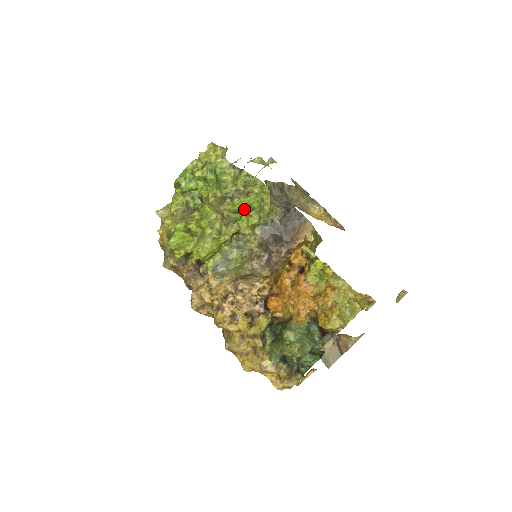
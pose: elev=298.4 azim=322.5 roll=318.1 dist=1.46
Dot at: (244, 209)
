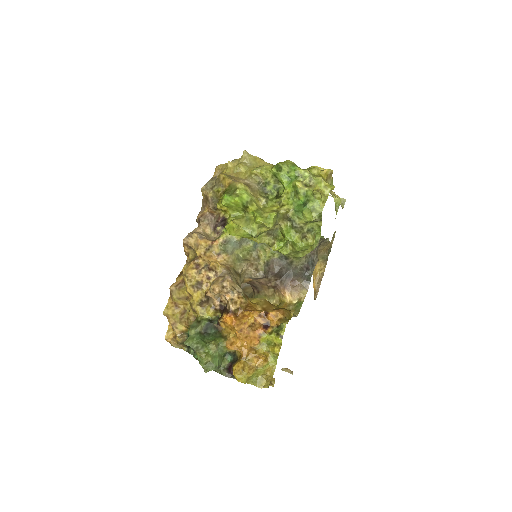
Dot at: occluded
